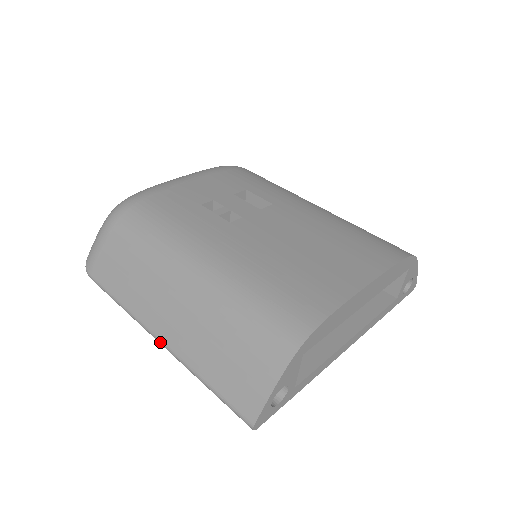
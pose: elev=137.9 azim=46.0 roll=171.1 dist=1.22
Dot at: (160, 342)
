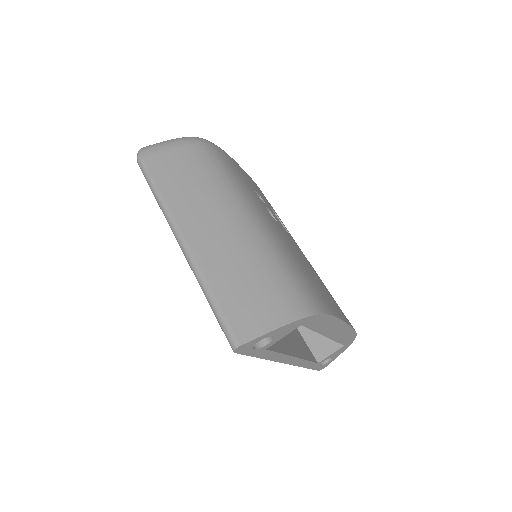
Dot at: (183, 243)
